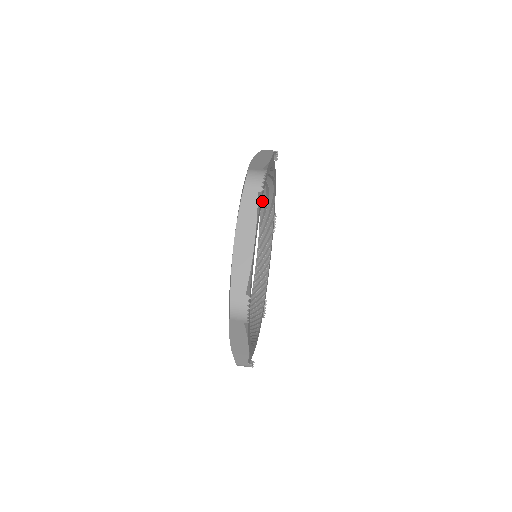
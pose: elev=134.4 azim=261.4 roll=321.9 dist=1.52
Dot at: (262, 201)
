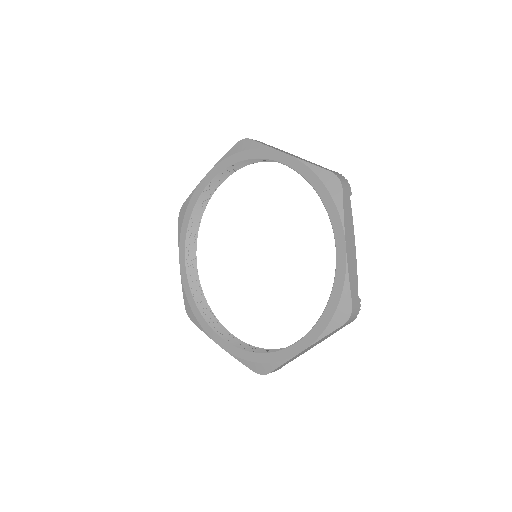
Dot at: (204, 191)
